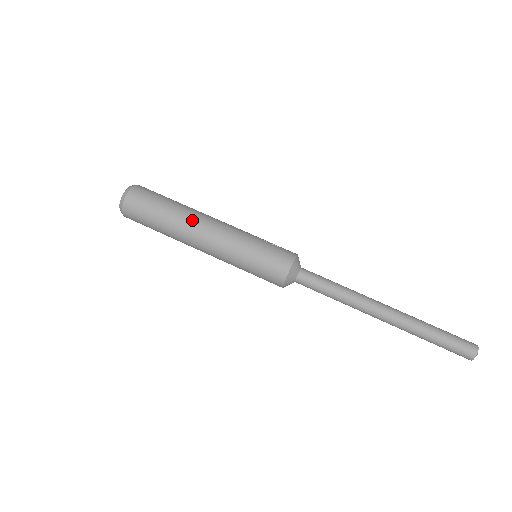
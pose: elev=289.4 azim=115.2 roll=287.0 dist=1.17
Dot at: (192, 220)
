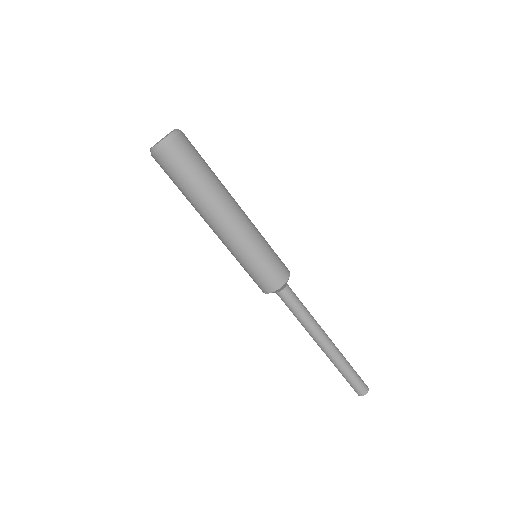
Dot at: (227, 198)
